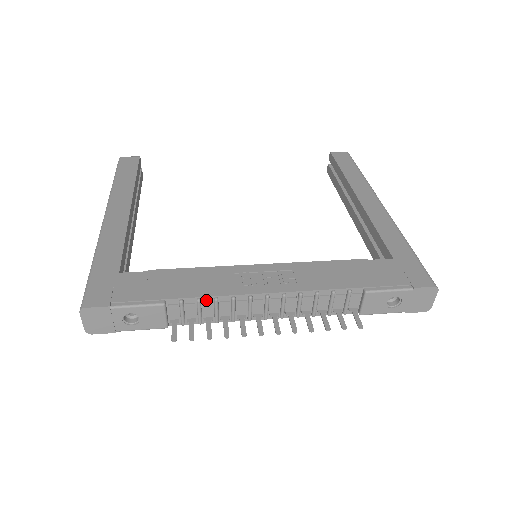
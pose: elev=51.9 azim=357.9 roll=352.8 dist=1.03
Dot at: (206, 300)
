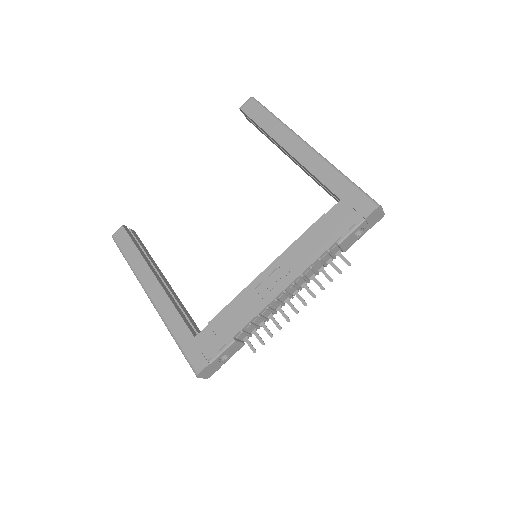
Dot at: (254, 320)
